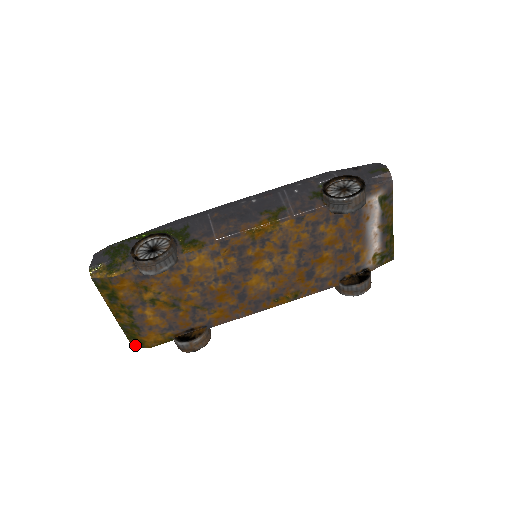
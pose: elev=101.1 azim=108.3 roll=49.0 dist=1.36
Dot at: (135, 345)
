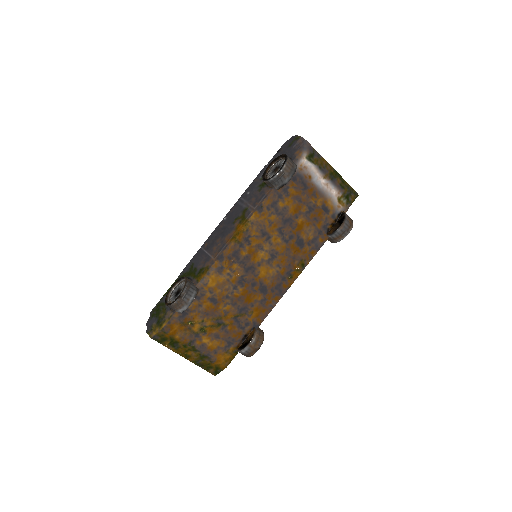
Dot at: (215, 373)
